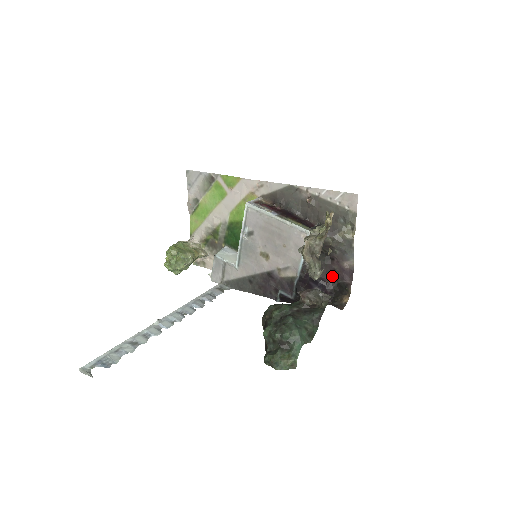
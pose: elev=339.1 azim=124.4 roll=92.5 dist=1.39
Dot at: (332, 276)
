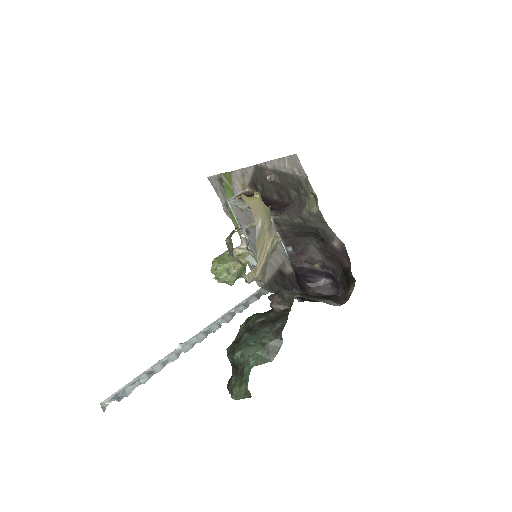
Dot at: (334, 261)
